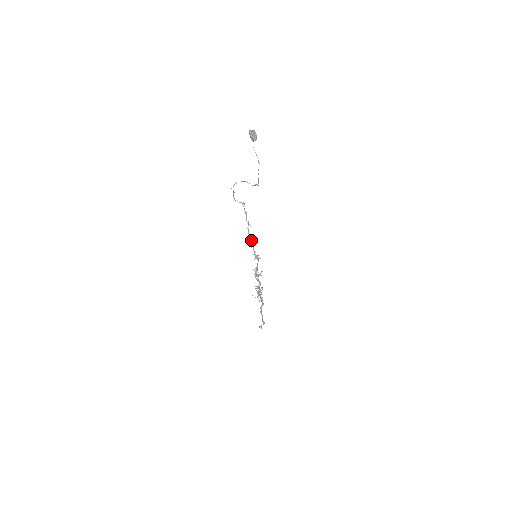
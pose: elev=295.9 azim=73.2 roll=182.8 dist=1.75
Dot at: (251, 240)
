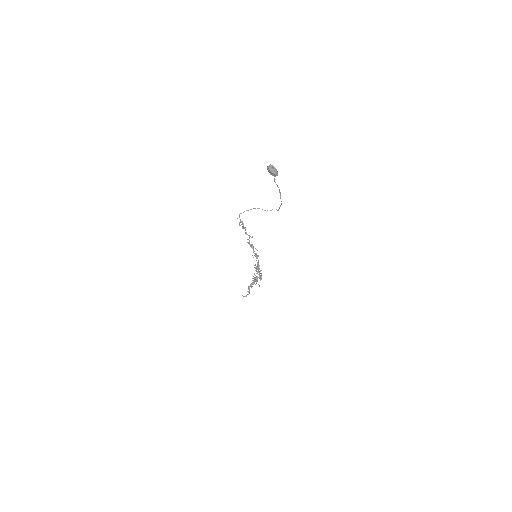
Dot at: (250, 246)
